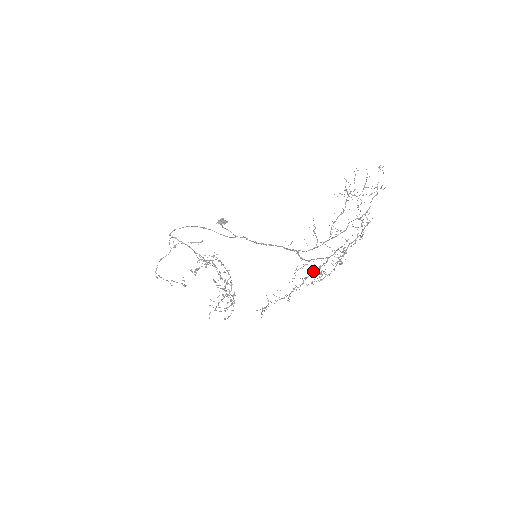
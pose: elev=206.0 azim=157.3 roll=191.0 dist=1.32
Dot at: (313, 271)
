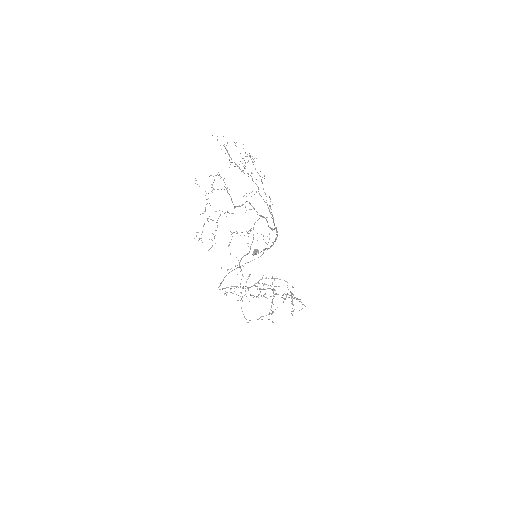
Dot at: occluded
